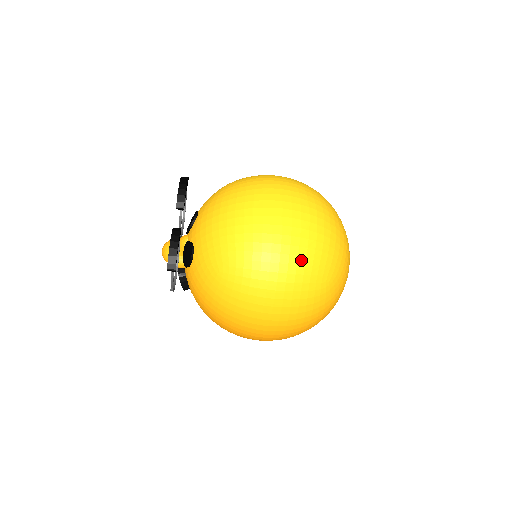
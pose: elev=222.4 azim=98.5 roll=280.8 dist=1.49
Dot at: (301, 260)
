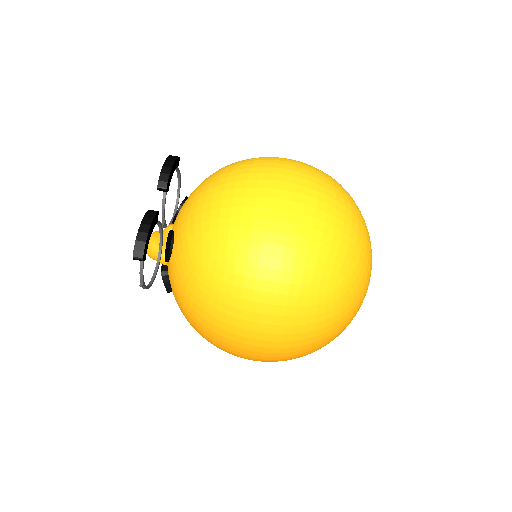
Dot at: (300, 255)
